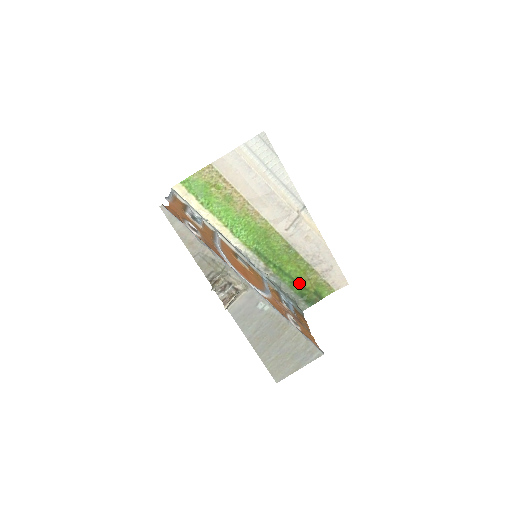
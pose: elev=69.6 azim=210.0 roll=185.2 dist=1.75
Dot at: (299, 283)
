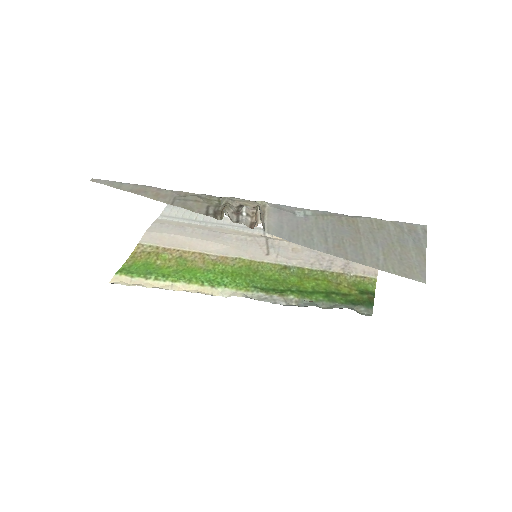
Dot at: (334, 293)
